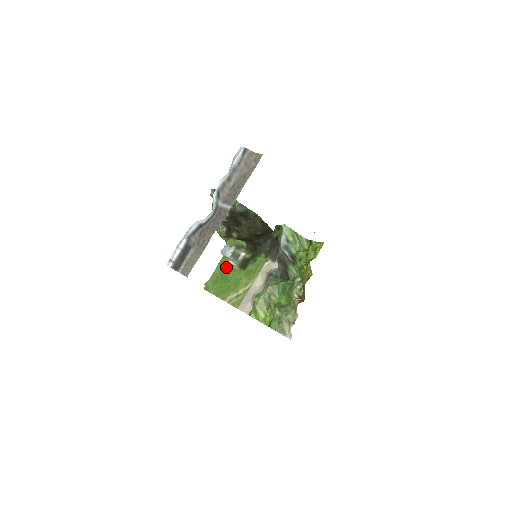
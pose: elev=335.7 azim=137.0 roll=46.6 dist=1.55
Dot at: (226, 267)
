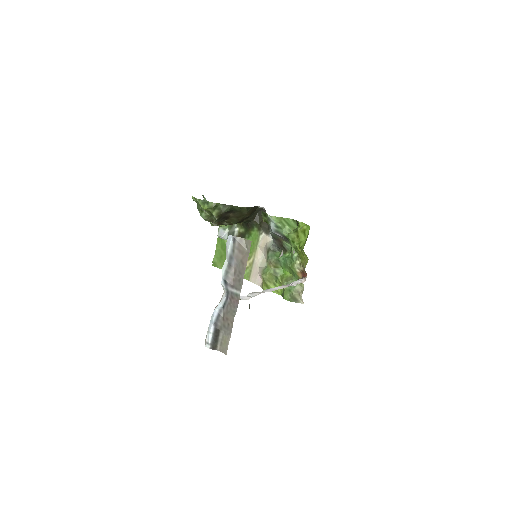
Dot at: occluded
